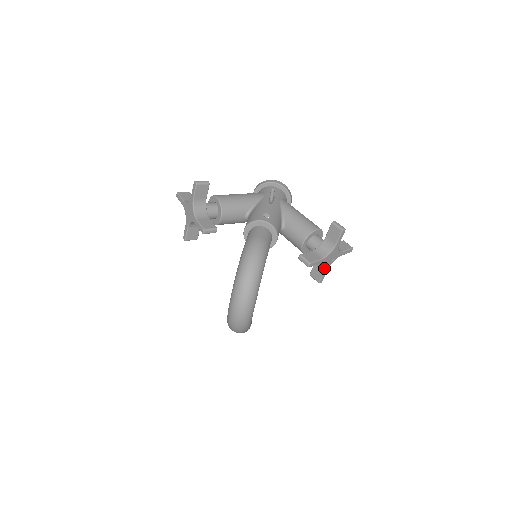
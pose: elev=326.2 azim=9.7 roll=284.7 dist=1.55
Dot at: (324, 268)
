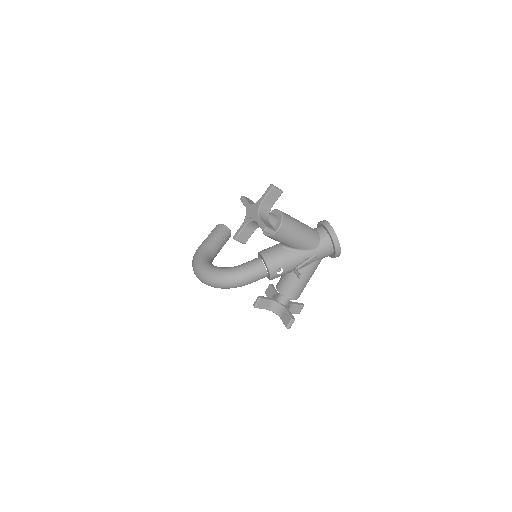
Dot at: occluded
